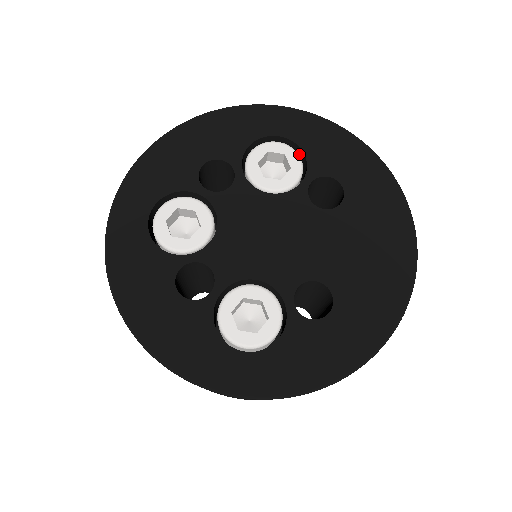
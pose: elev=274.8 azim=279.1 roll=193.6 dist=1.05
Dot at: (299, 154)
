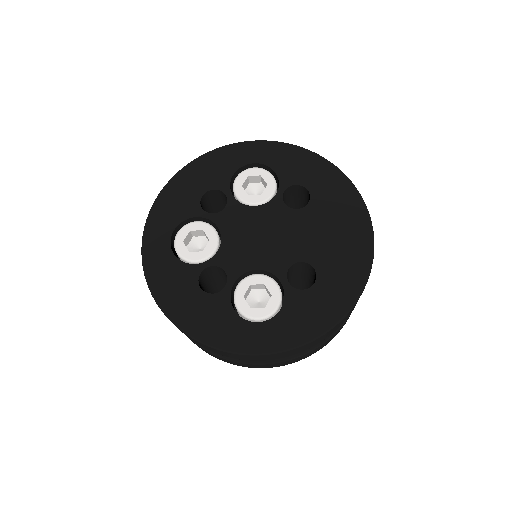
Dot at: (272, 173)
